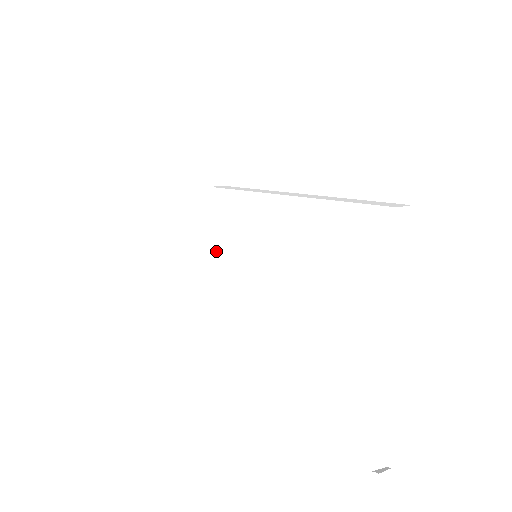
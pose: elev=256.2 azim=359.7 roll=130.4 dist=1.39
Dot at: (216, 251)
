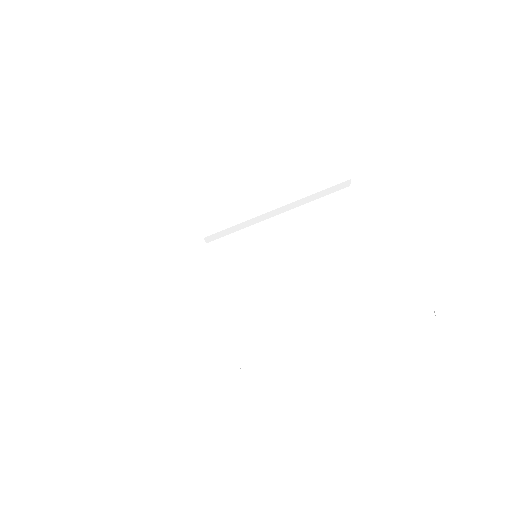
Dot at: (213, 271)
